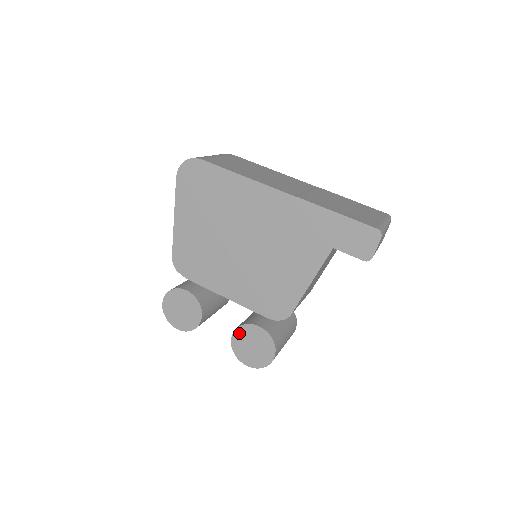
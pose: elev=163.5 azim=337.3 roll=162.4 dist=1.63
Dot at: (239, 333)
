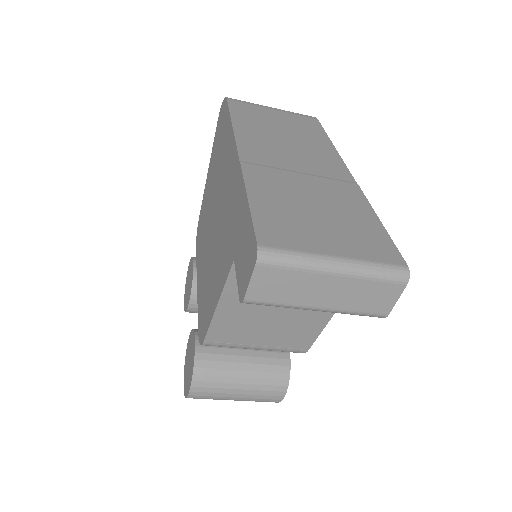
Dot at: (190, 337)
